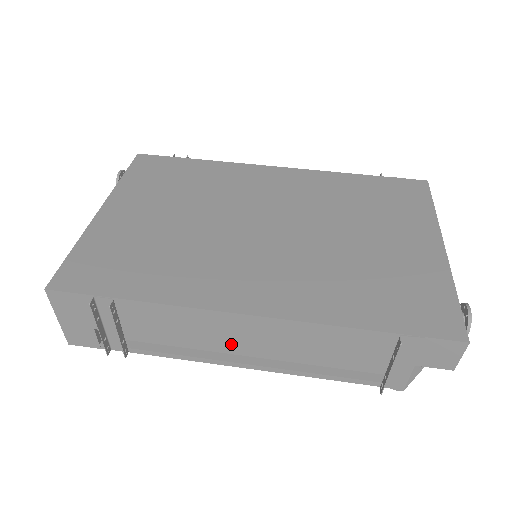
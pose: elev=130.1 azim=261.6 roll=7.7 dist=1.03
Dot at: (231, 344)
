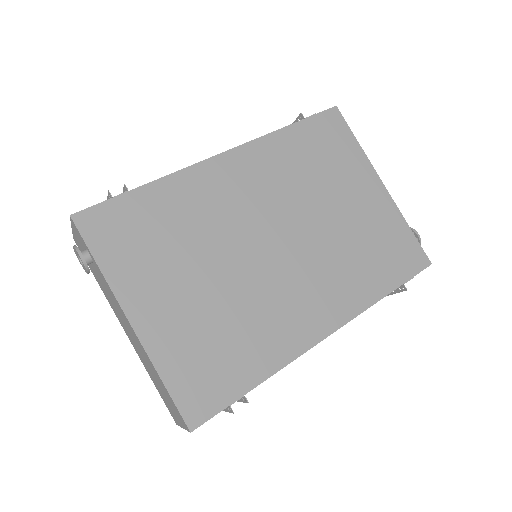
Dot at: occluded
